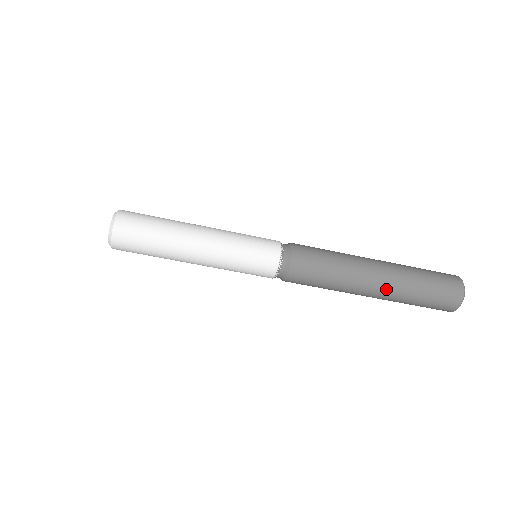
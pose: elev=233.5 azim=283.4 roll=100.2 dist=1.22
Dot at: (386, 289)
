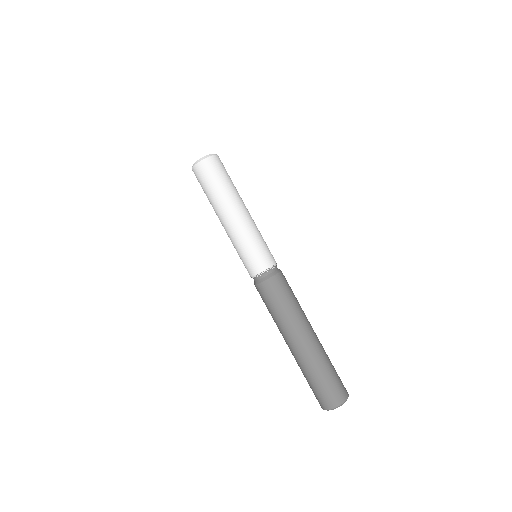
Dot at: (311, 346)
